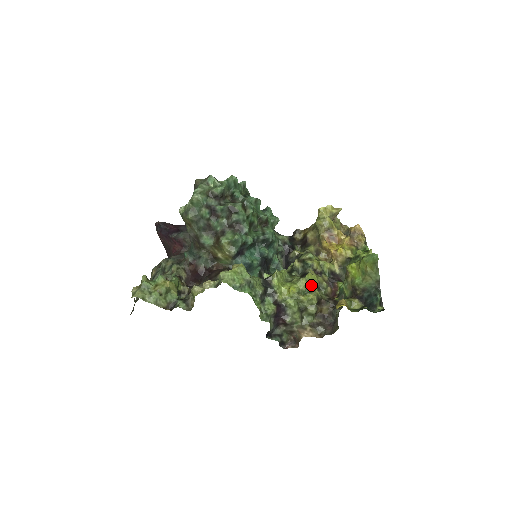
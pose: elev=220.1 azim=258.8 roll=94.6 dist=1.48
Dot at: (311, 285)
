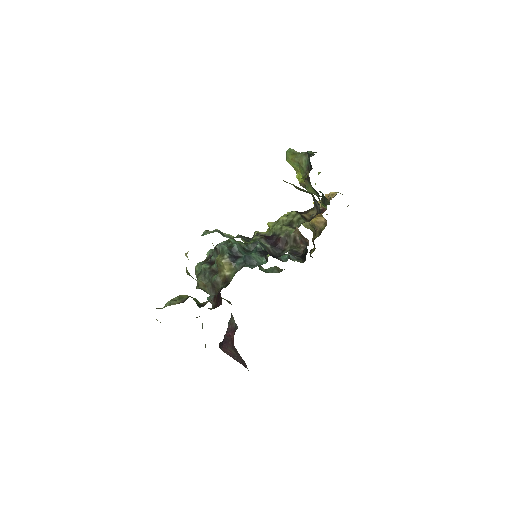
Dot at: occluded
